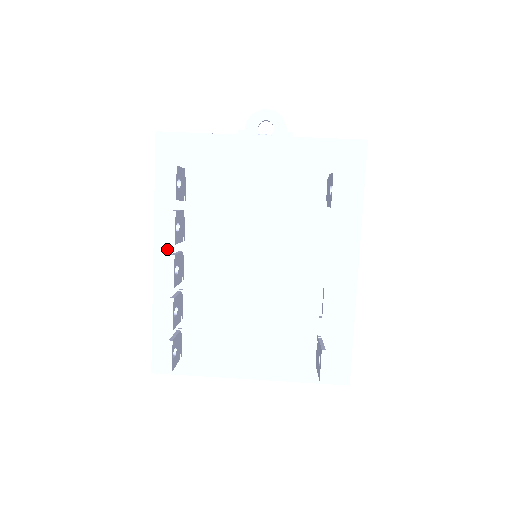
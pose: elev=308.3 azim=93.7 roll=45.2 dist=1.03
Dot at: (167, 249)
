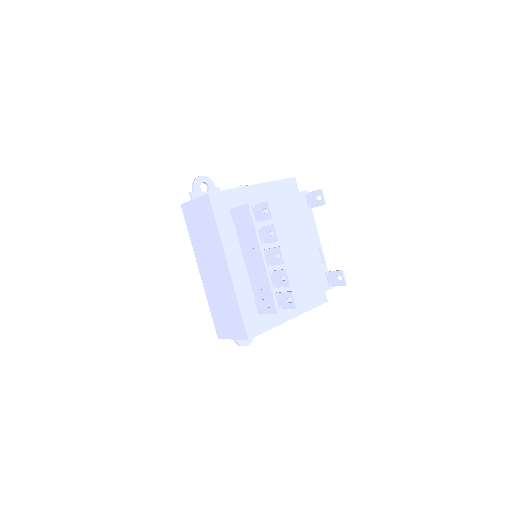
Dot at: (234, 261)
